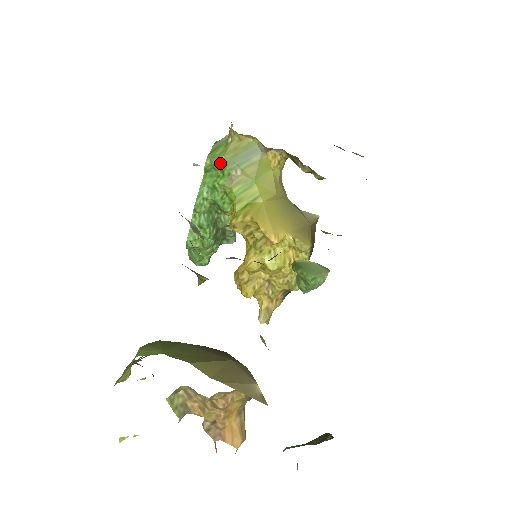
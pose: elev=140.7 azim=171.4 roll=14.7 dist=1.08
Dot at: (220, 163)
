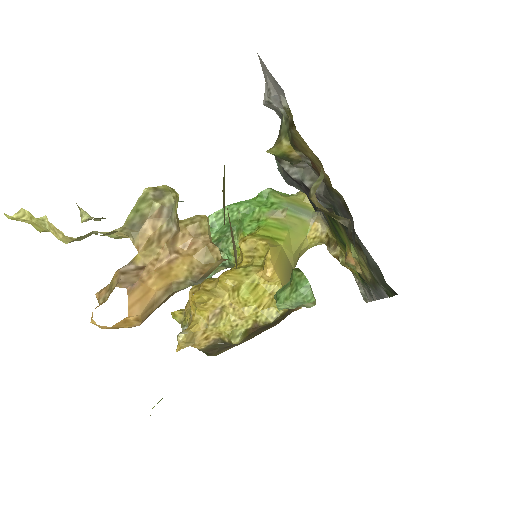
Dot at: (277, 198)
